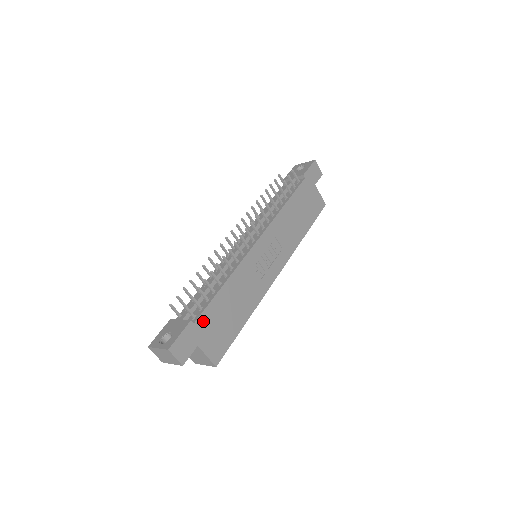
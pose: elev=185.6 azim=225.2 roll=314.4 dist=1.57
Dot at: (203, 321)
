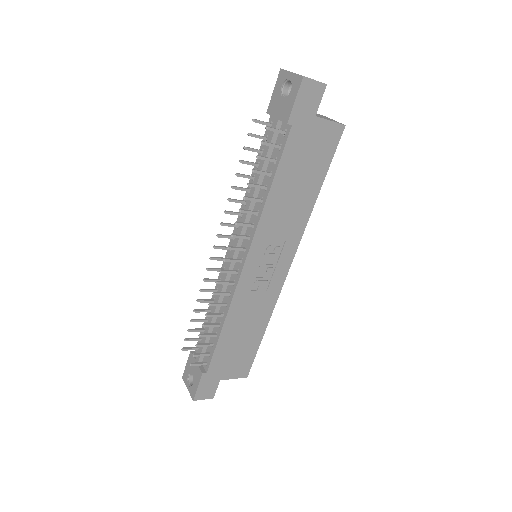
Dot at: (215, 365)
